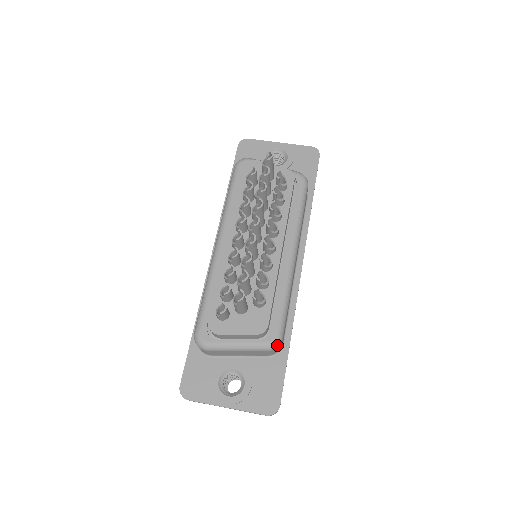
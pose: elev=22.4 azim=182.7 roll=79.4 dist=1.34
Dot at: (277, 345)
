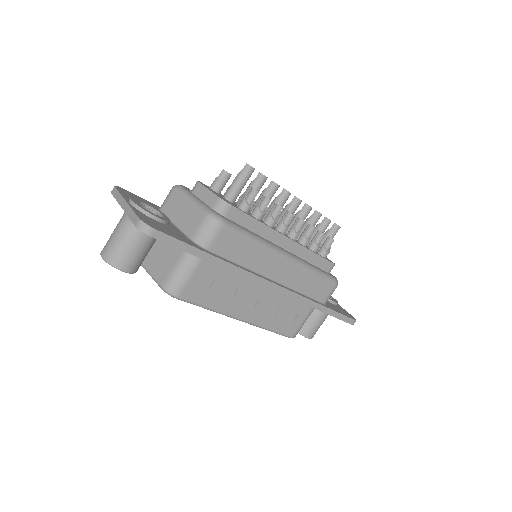
Dot at: (216, 219)
